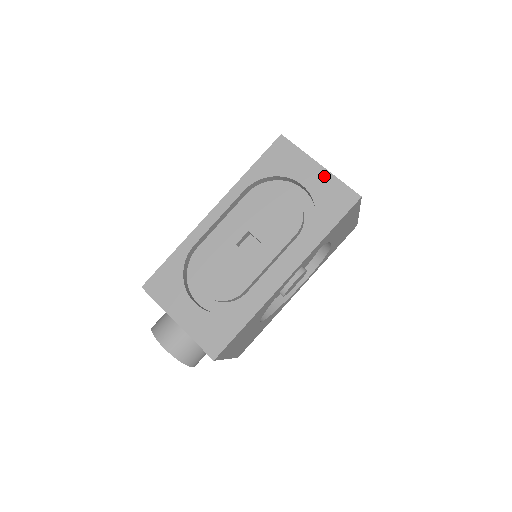
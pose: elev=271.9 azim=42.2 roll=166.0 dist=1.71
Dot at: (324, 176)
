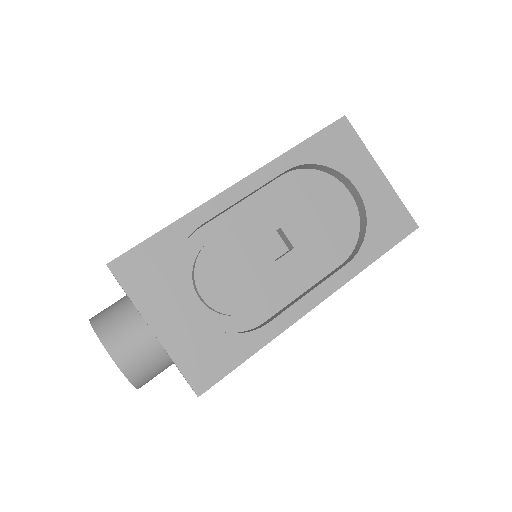
Dot at: (384, 188)
